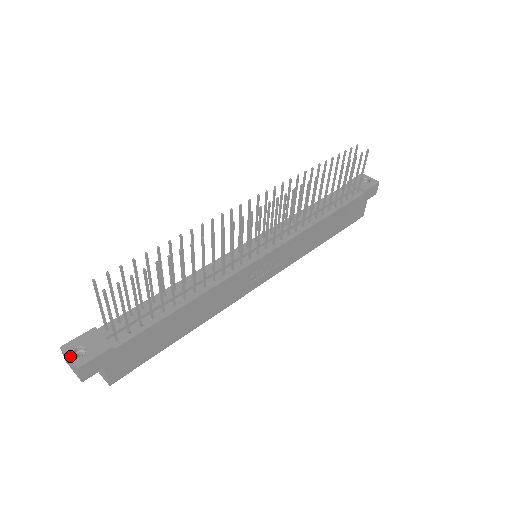
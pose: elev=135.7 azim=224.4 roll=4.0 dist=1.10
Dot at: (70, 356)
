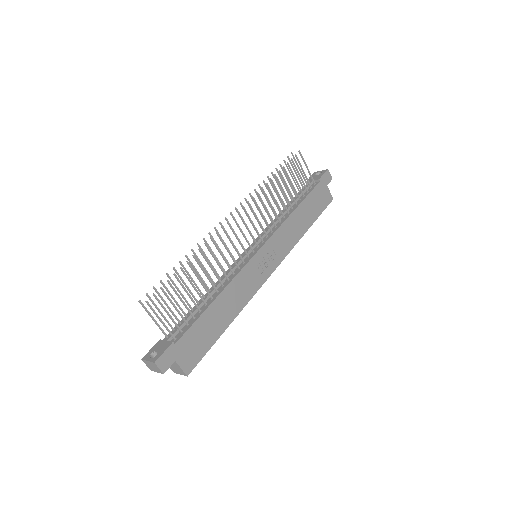
Dot at: (148, 360)
